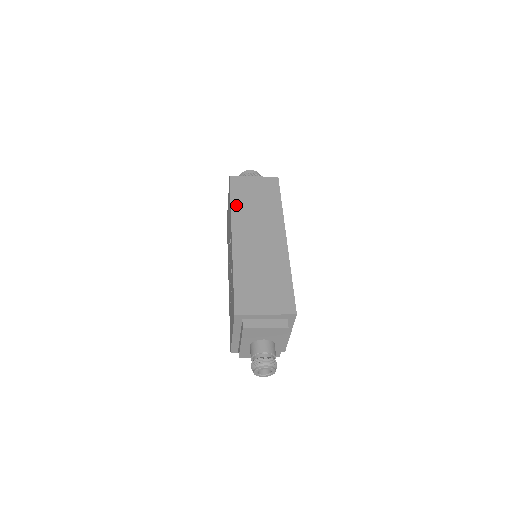
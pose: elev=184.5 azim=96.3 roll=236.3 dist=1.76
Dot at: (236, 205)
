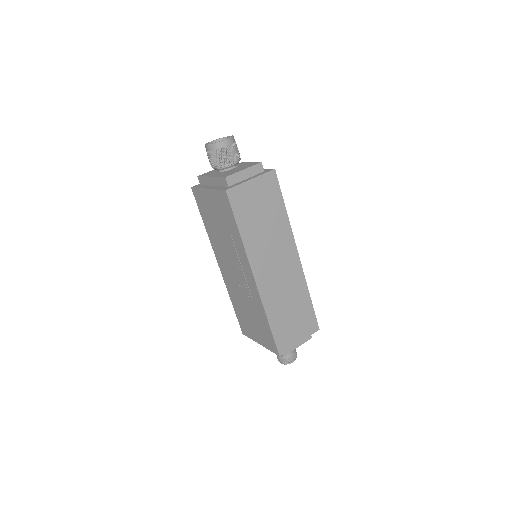
Dot at: (246, 235)
